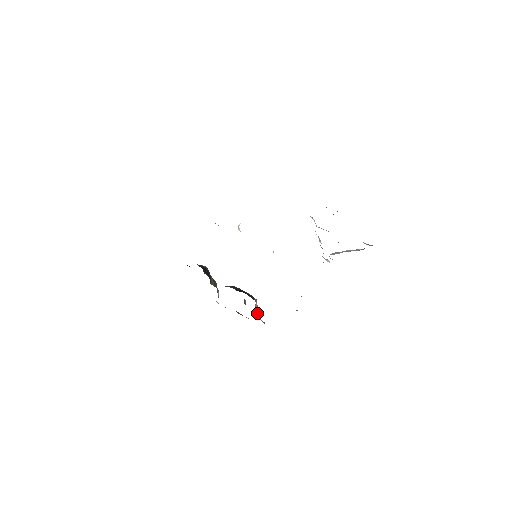
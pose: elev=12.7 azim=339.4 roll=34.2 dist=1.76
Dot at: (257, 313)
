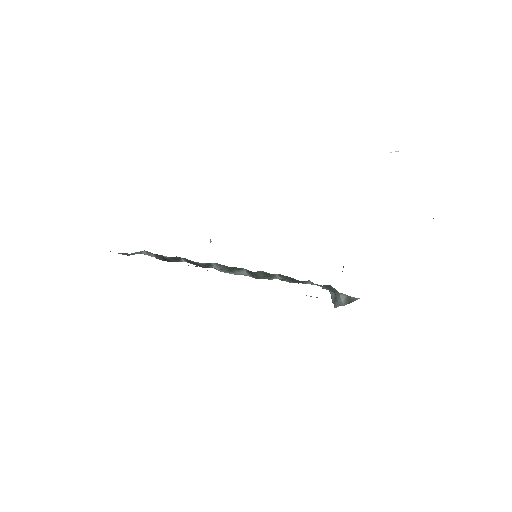
Dot at: occluded
